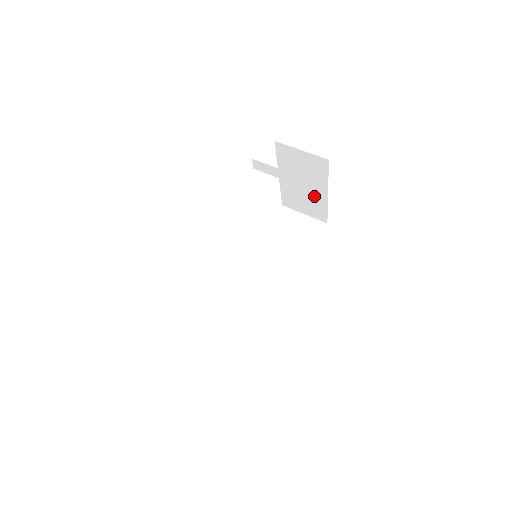
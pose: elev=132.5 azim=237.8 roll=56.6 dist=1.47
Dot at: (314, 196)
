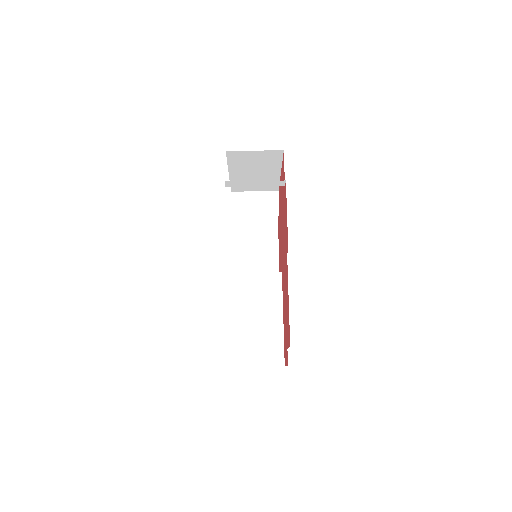
Dot at: (266, 177)
